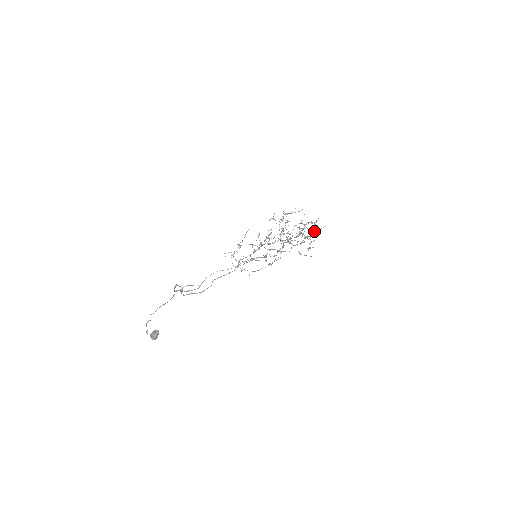
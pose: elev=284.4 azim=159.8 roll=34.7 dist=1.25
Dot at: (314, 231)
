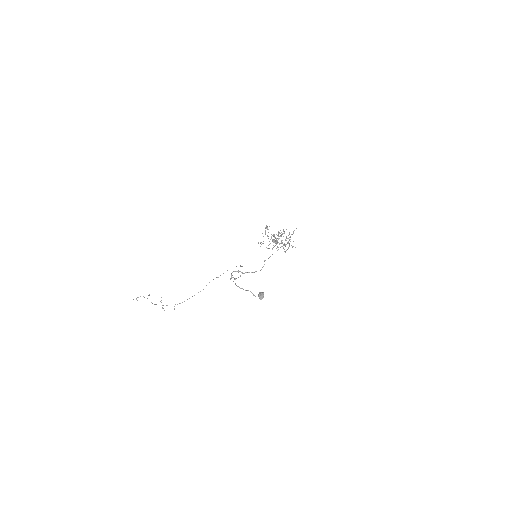
Dot at: occluded
